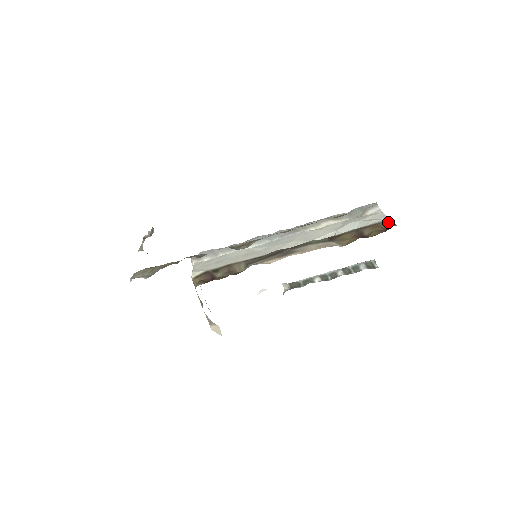
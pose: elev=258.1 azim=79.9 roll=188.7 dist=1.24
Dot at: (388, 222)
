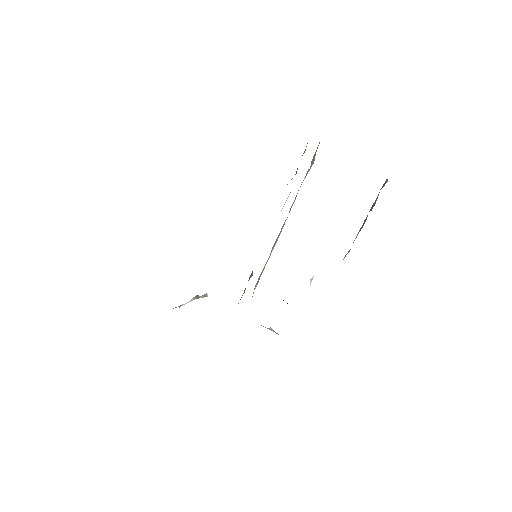
Dot at: (306, 146)
